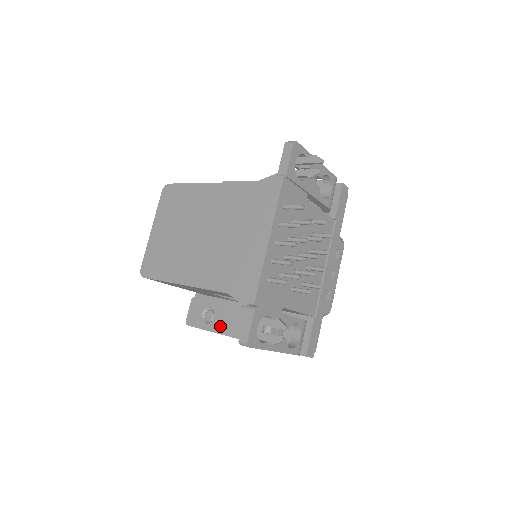
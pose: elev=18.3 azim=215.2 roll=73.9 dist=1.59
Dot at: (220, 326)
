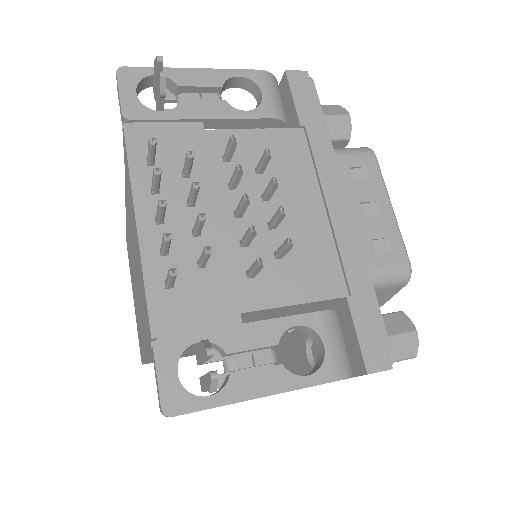
Dot at: occluded
